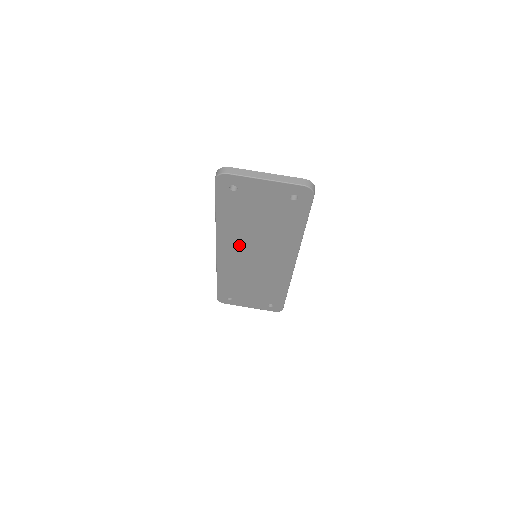
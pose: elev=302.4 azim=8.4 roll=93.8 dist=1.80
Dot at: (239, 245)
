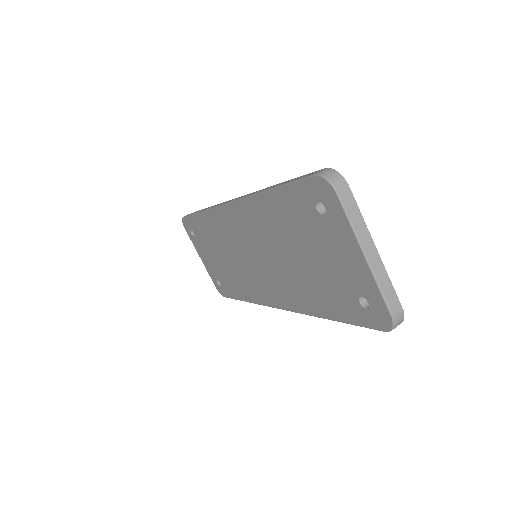
Dot at: (253, 233)
